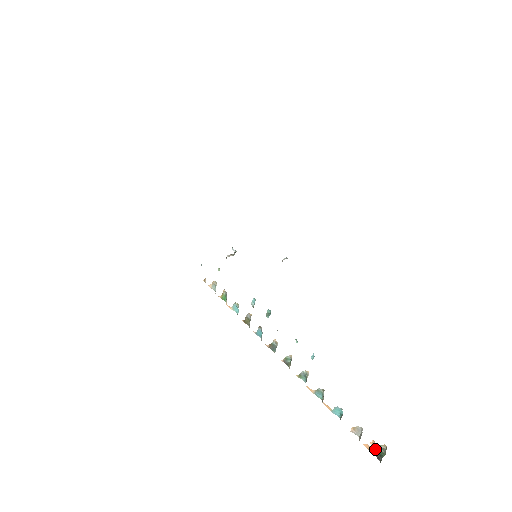
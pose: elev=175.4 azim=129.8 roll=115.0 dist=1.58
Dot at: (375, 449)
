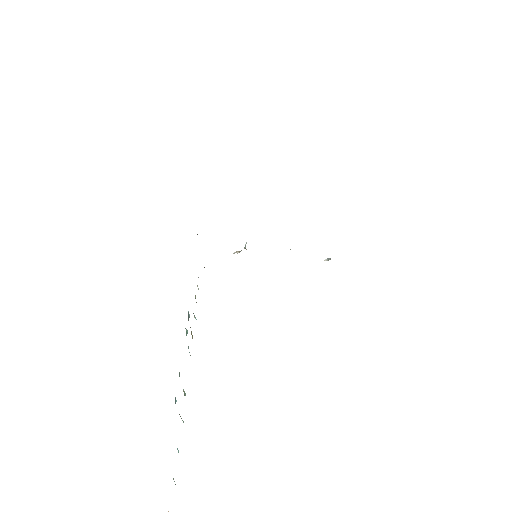
Dot at: out of frame
